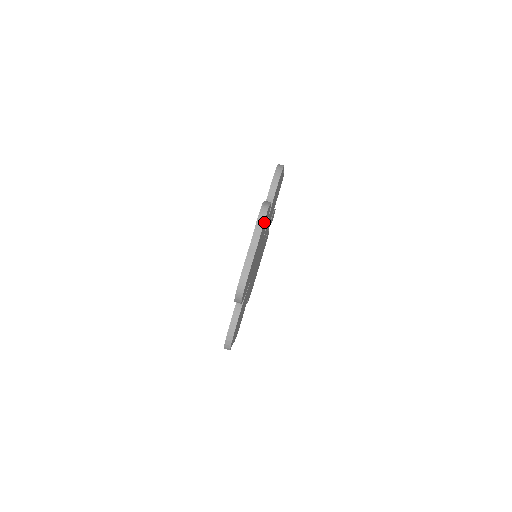
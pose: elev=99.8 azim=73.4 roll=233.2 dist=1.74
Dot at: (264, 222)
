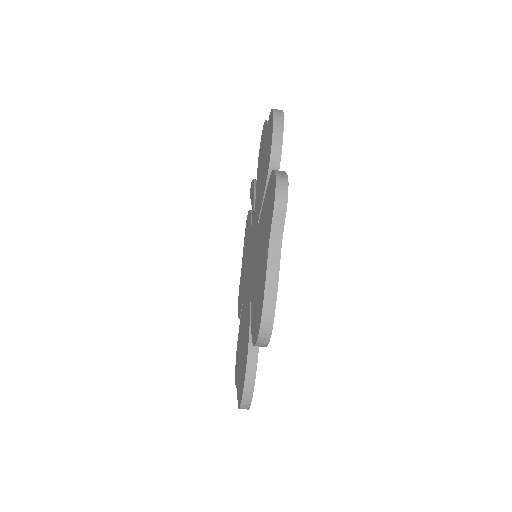
Dot at: occluded
